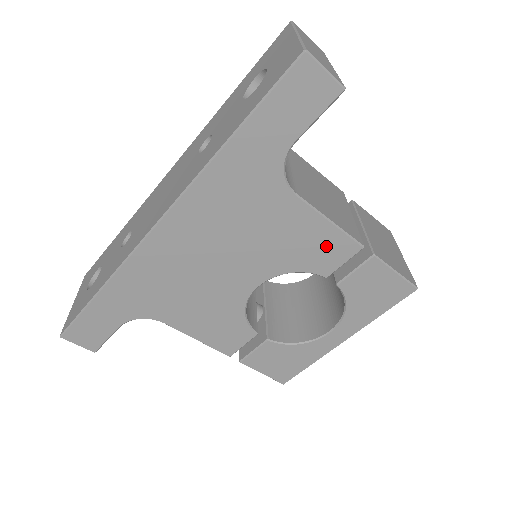
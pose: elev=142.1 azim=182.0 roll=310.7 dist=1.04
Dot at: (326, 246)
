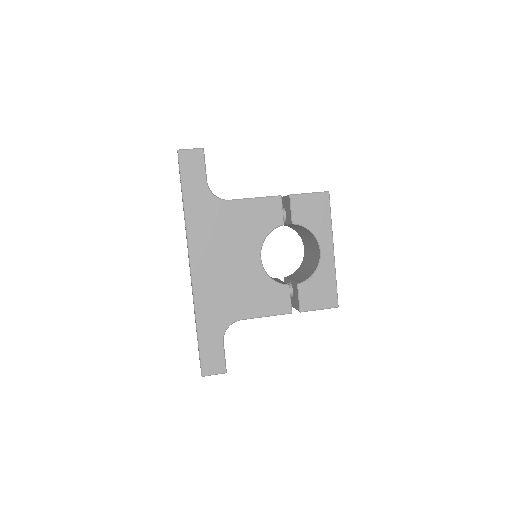
Dot at: (266, 210)
